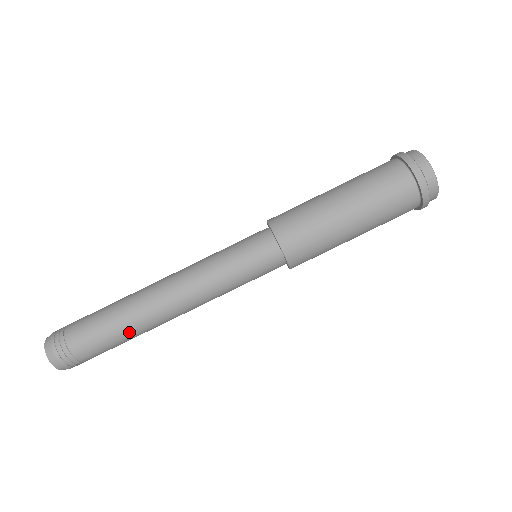
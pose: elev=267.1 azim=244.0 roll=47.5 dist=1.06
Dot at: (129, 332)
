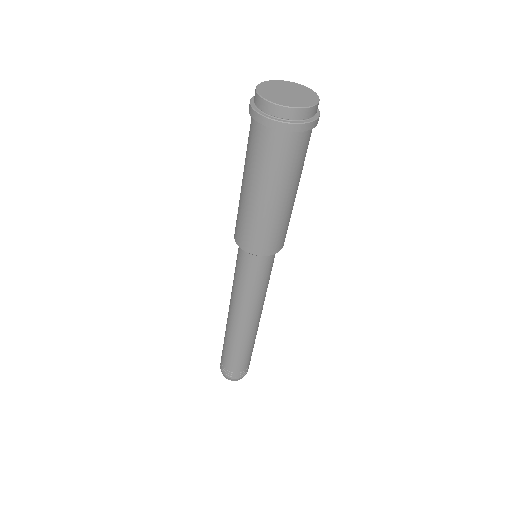
Dot at: occluded
